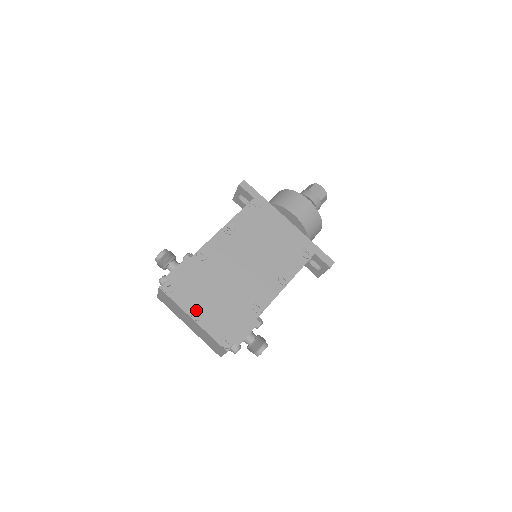
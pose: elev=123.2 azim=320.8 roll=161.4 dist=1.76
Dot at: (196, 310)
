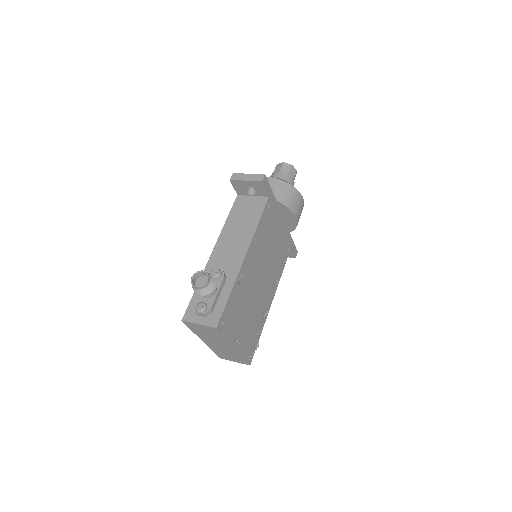
Dot at: (237, 338)
